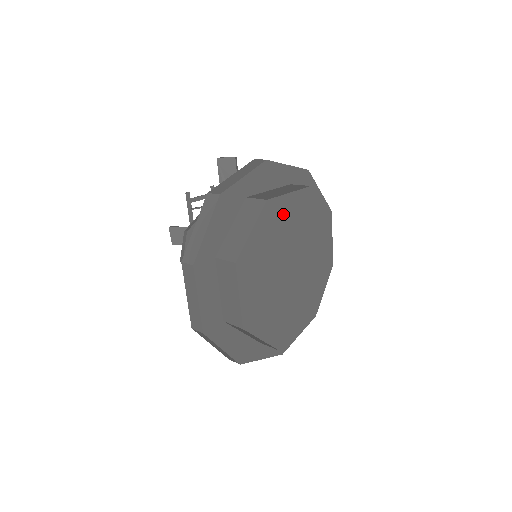
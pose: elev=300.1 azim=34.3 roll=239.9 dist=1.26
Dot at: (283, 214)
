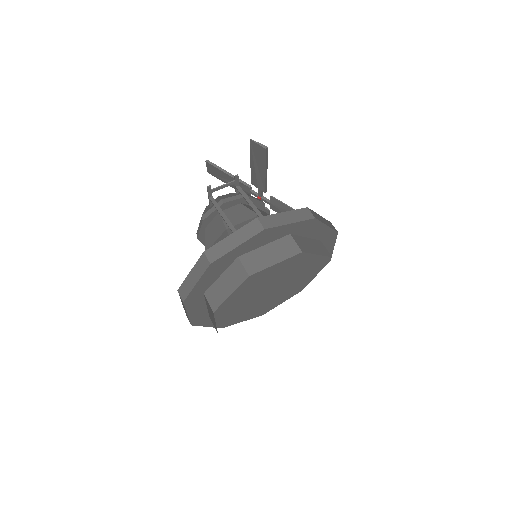
Dot at: occluded
